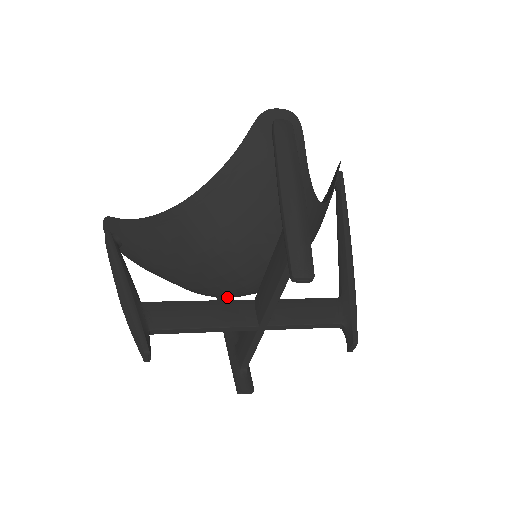
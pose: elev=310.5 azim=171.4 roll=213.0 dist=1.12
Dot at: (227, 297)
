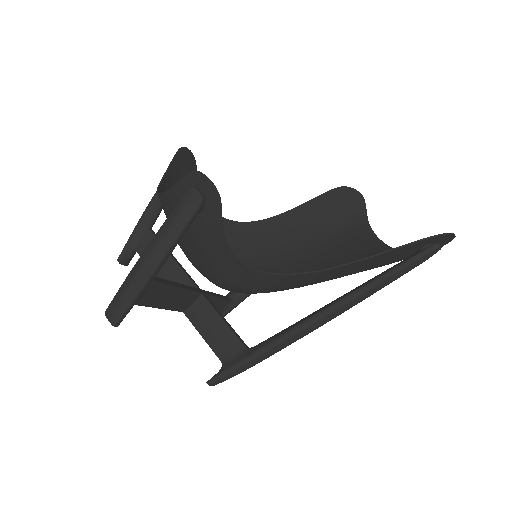
Dot at: occluded
